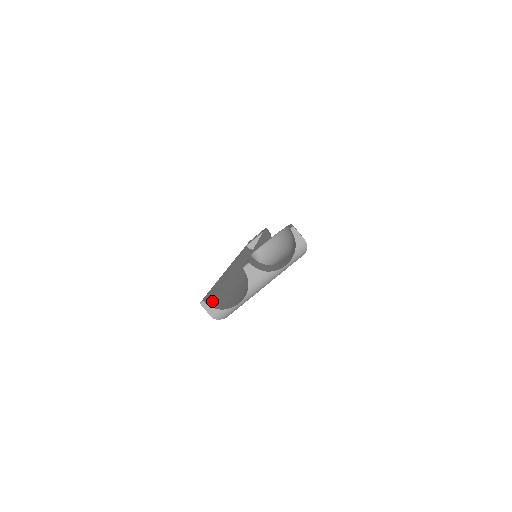
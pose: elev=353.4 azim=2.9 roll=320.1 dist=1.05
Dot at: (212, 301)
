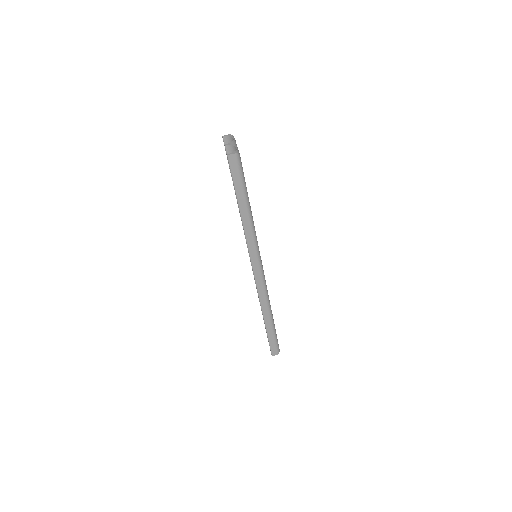
Dot at: (232, 162)
